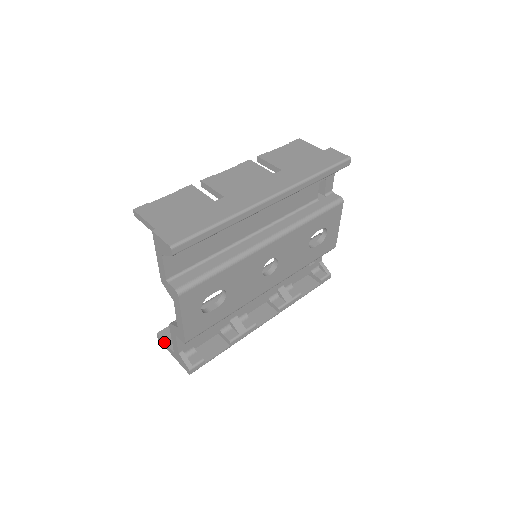
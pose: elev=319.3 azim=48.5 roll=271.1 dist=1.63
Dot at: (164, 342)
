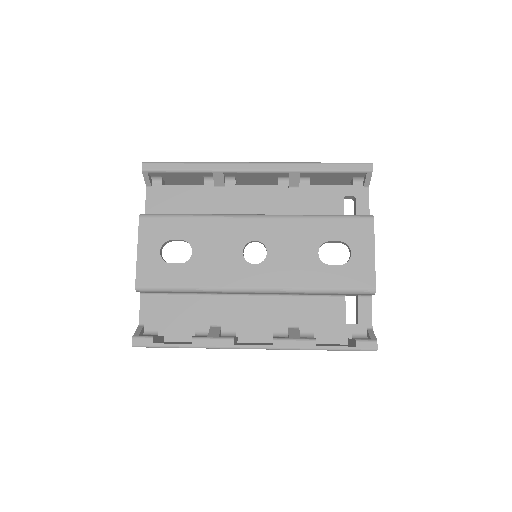
Dot at: occluded
